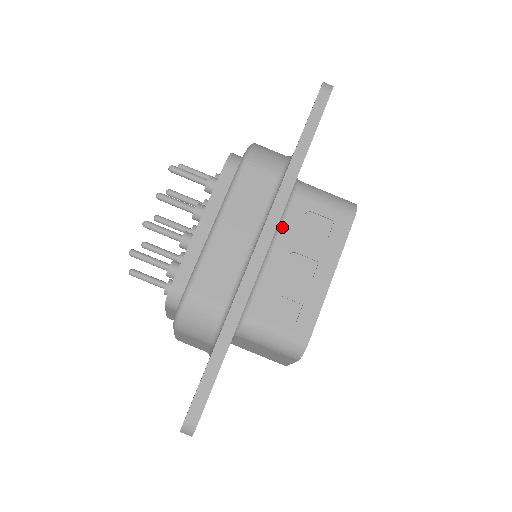
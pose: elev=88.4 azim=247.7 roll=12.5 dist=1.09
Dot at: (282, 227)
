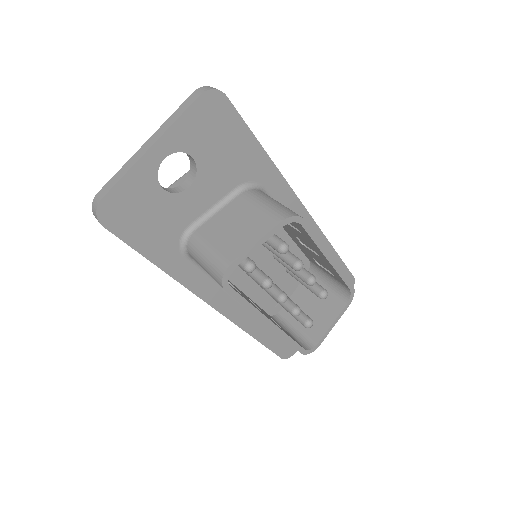
Dot at: occluded
